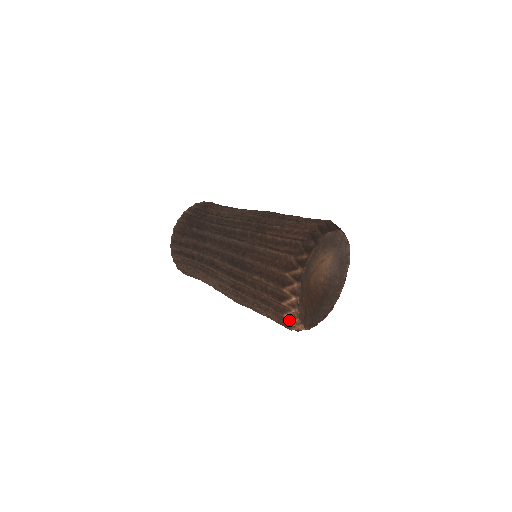
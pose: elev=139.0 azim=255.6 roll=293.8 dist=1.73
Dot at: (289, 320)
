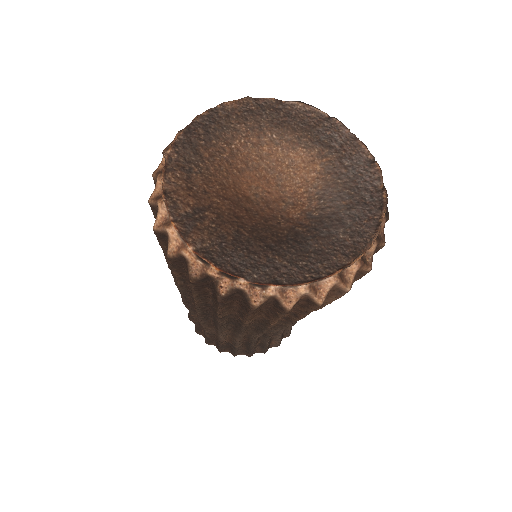
Dot at: (158, 214)
